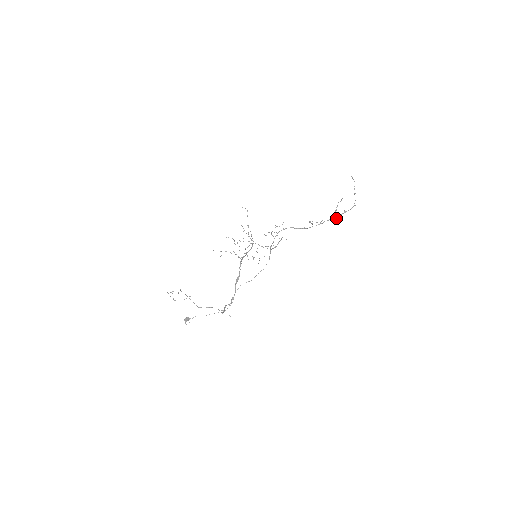
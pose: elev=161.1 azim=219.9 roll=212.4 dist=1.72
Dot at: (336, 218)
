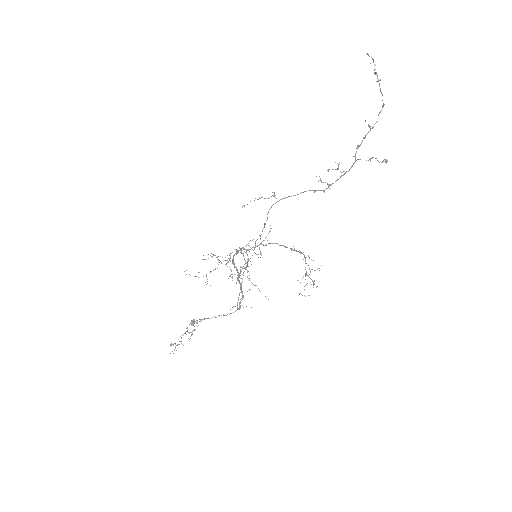
Dot at: (358, 146)
